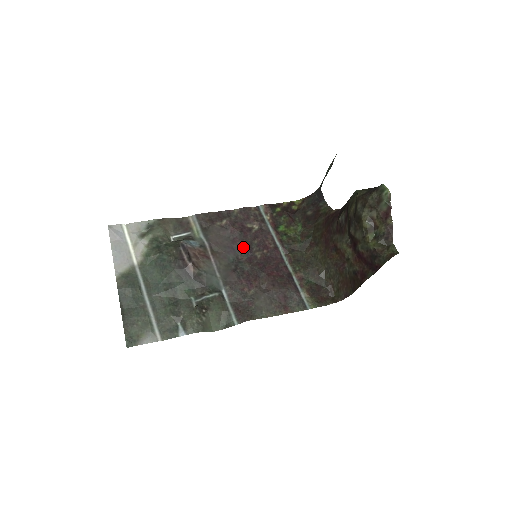
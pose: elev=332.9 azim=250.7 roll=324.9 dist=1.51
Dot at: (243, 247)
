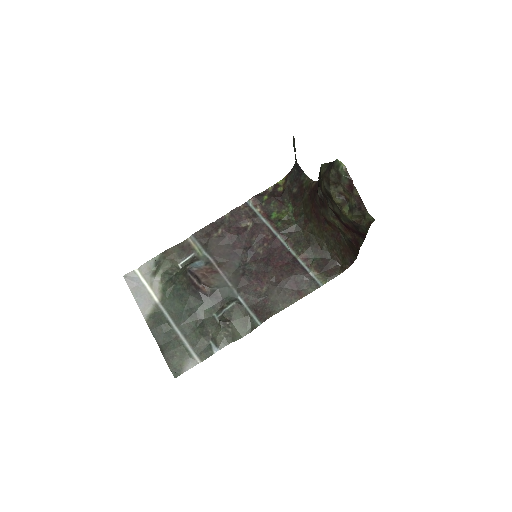
Dot at: (244, 249)
